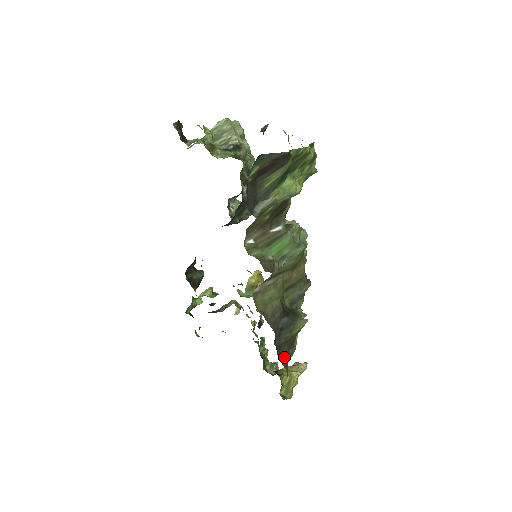
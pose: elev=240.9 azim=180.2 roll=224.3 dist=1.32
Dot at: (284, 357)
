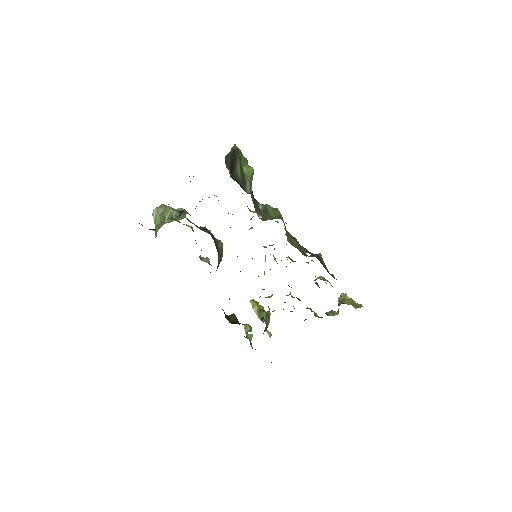
Dot at: (336, 279)
